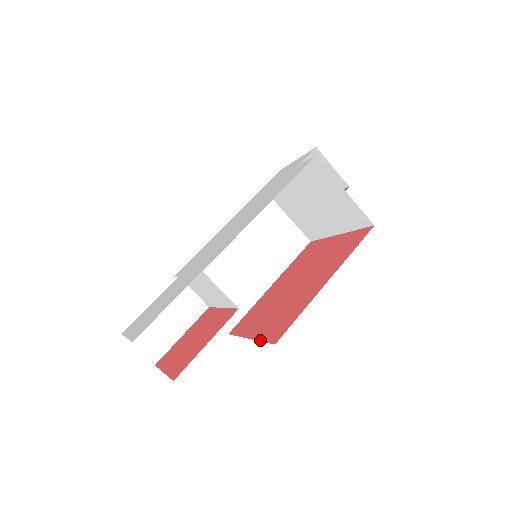
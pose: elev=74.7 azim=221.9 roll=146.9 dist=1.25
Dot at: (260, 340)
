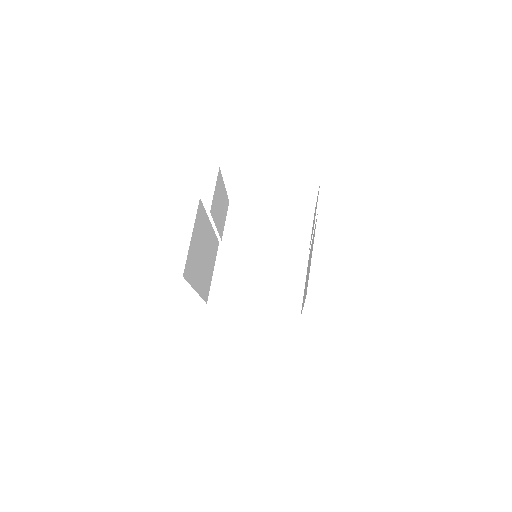
Dot at: occluded
